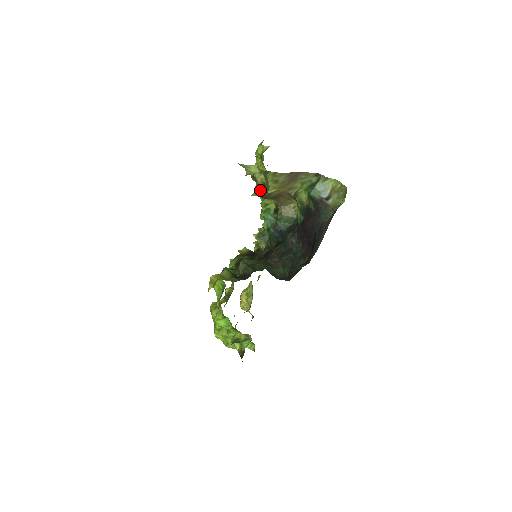
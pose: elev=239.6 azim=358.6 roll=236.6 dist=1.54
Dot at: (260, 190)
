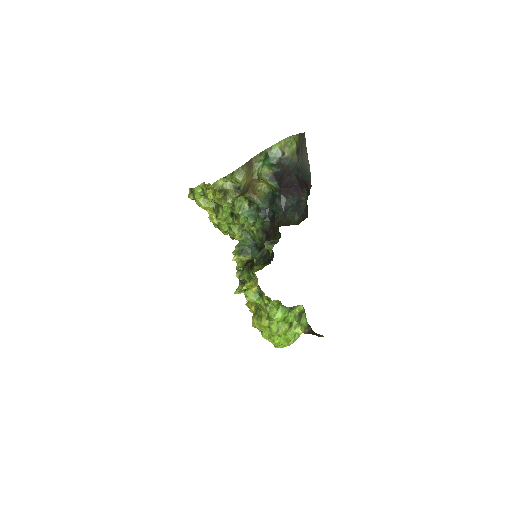
Dot at: (235, 192)
